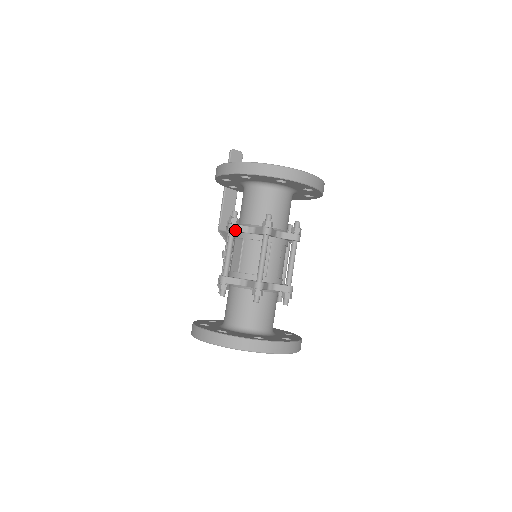
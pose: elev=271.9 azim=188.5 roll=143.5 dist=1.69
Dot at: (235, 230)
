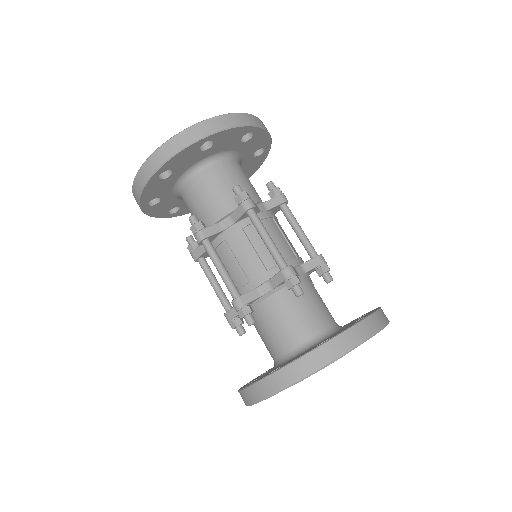
Dot at: (197, 257)
